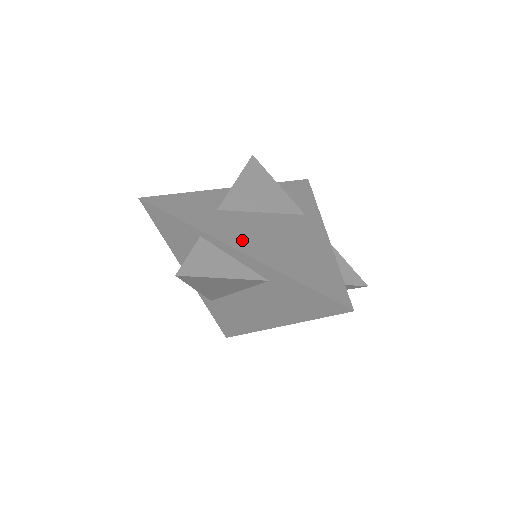
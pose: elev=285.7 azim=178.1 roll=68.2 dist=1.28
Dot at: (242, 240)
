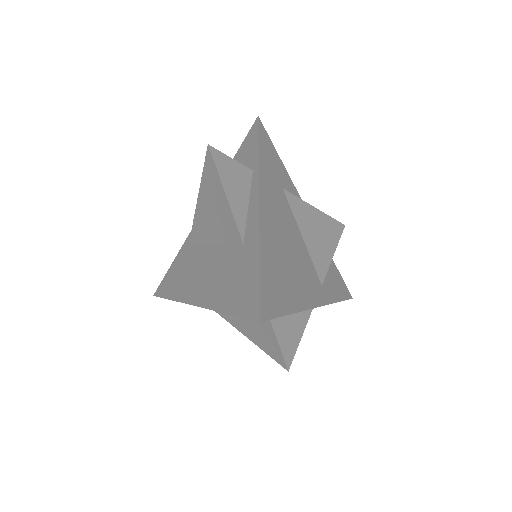
Dot at: (270, 205)
